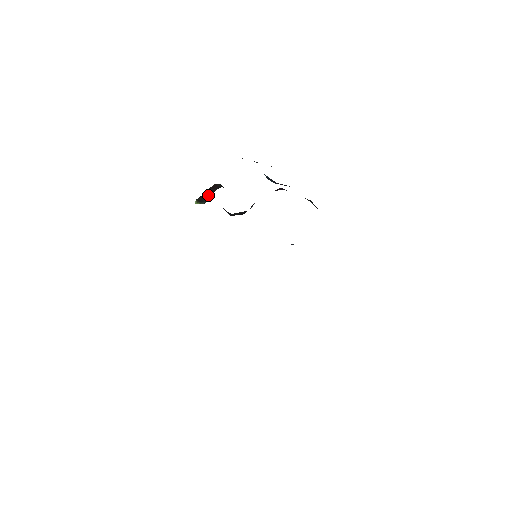
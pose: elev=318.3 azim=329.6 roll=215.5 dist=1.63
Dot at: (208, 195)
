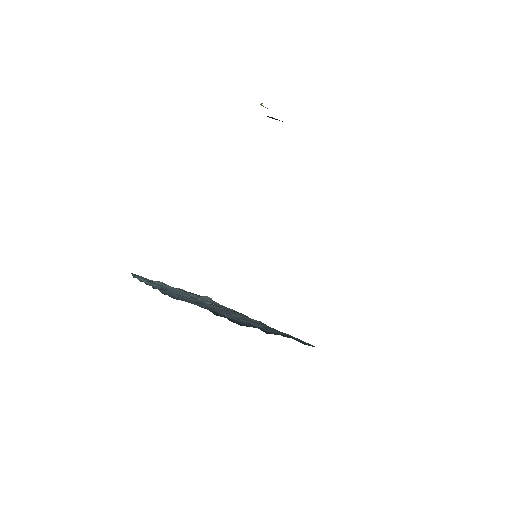
Dot at: (270, 117)
